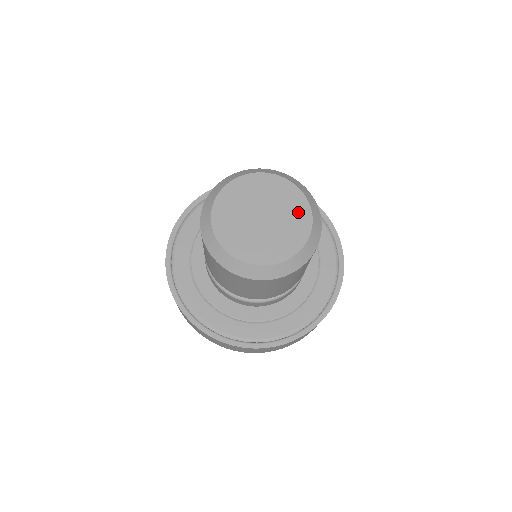
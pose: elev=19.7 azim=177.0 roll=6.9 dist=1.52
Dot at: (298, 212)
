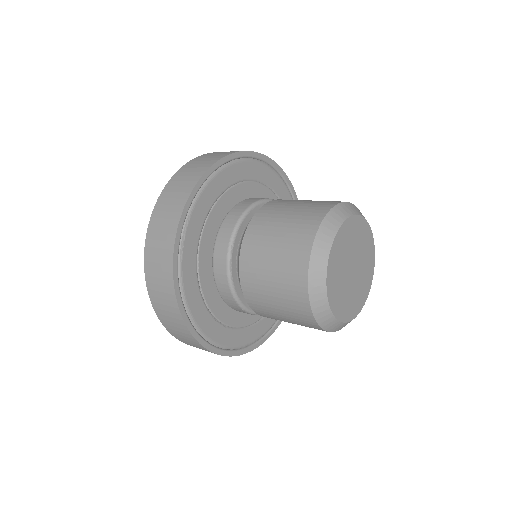
Dot at: (366, 239)
